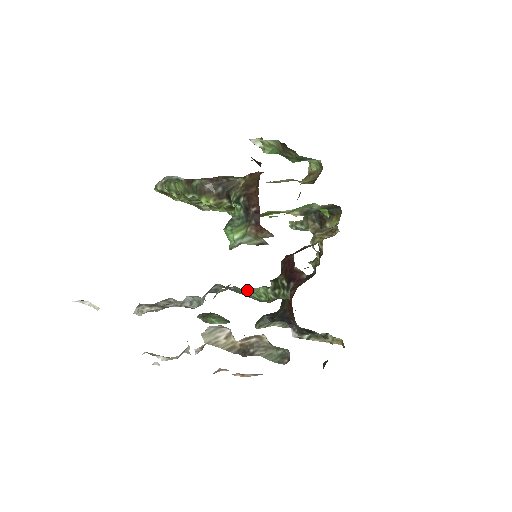
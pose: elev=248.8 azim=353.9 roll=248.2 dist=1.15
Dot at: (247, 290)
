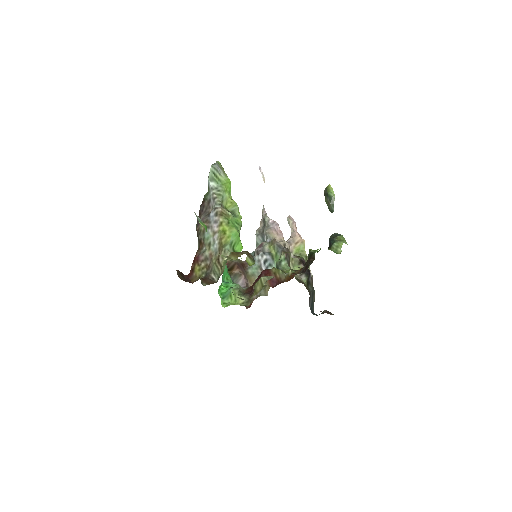
Dot at: (280, 250)
